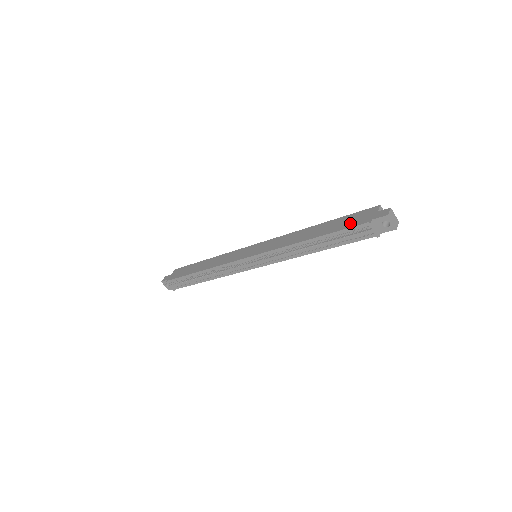
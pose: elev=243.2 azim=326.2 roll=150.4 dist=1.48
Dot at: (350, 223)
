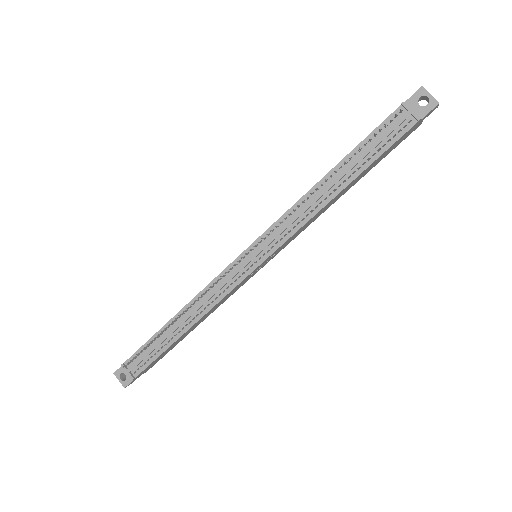
Dot at: occluded
